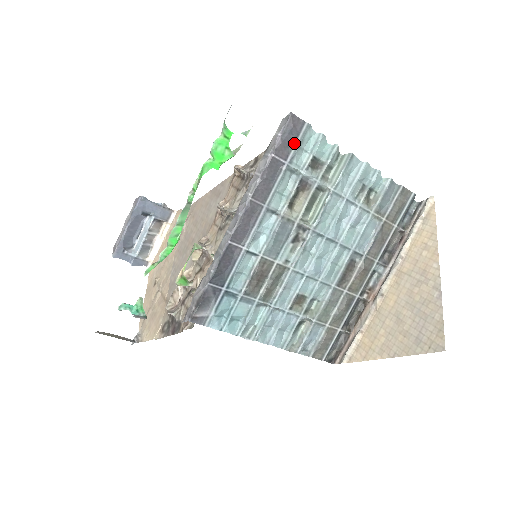
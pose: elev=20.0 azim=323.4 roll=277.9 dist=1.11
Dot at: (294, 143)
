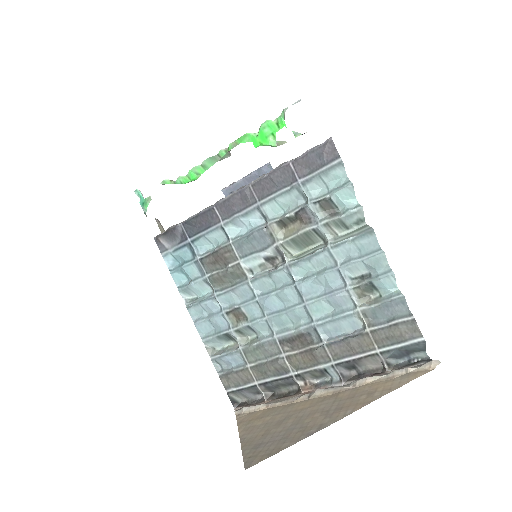
Dot at: (318, 169)
